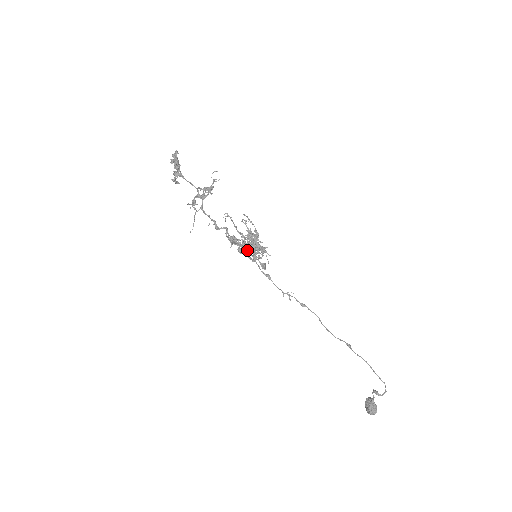
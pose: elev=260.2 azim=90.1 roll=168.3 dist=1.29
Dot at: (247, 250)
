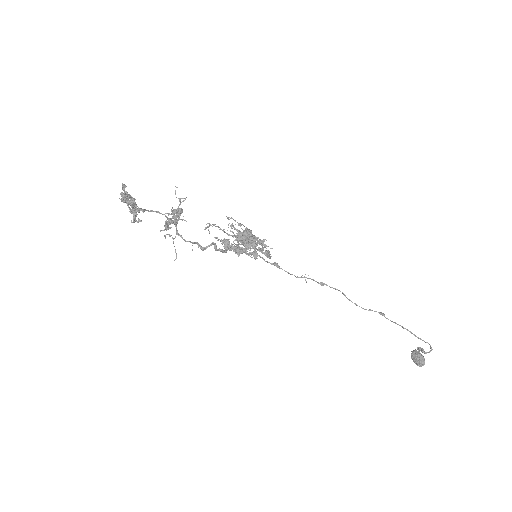
Dot at: (244, 250)
